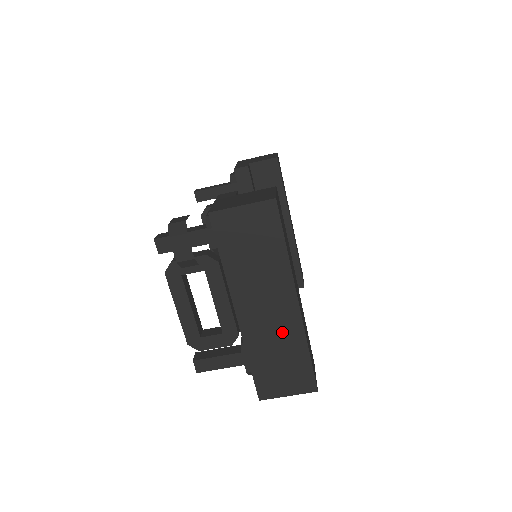
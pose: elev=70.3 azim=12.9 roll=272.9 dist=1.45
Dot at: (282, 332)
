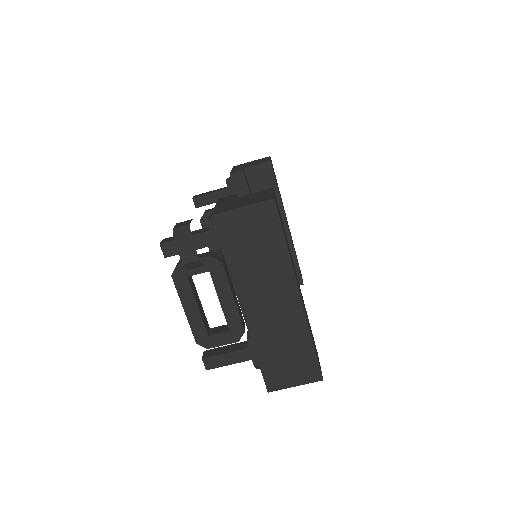
Dot at: (286, 325)
